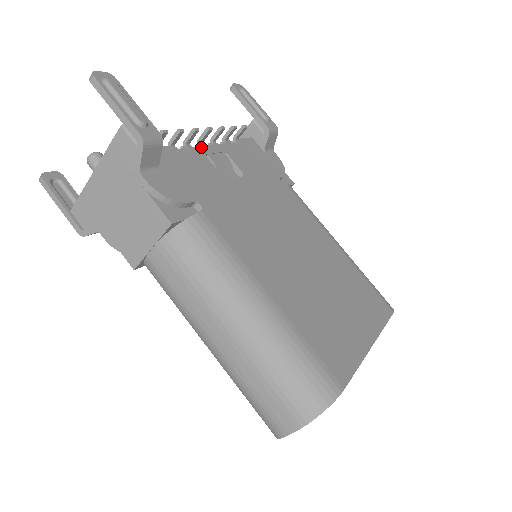
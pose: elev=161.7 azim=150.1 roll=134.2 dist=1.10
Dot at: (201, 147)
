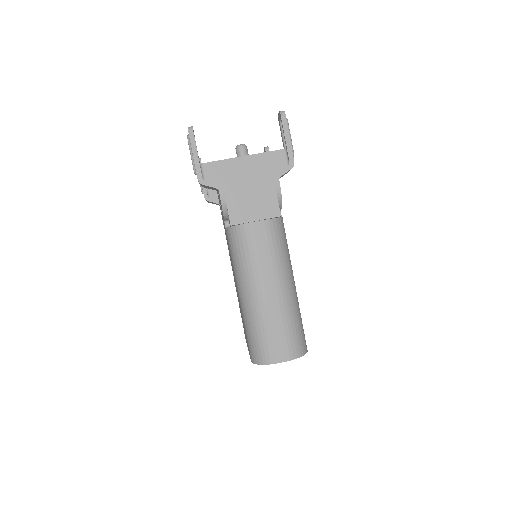
Dot at: occluded
